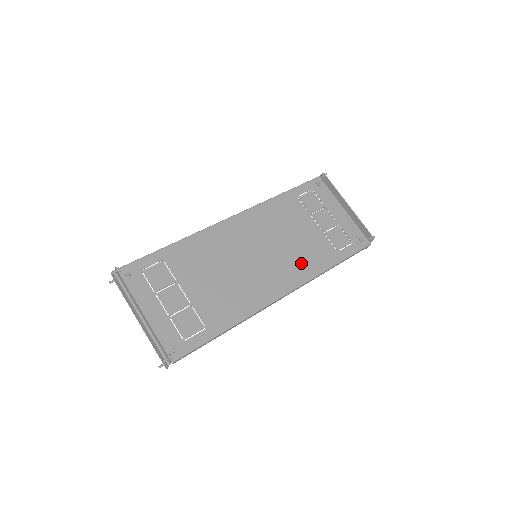
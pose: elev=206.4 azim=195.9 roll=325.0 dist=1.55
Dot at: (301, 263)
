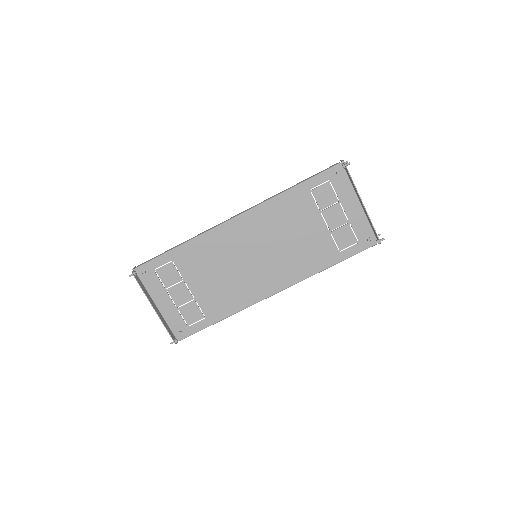
Dot at: (298, 264)
